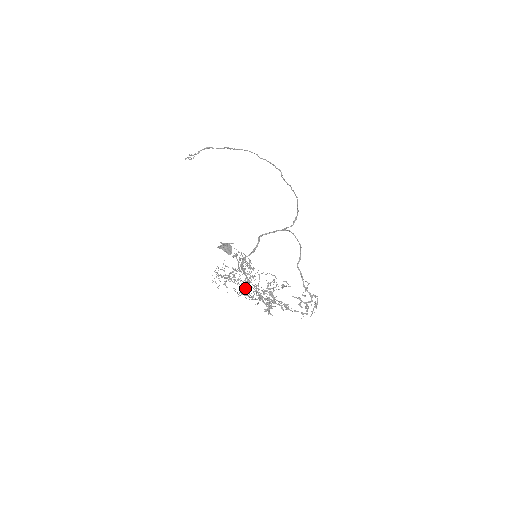
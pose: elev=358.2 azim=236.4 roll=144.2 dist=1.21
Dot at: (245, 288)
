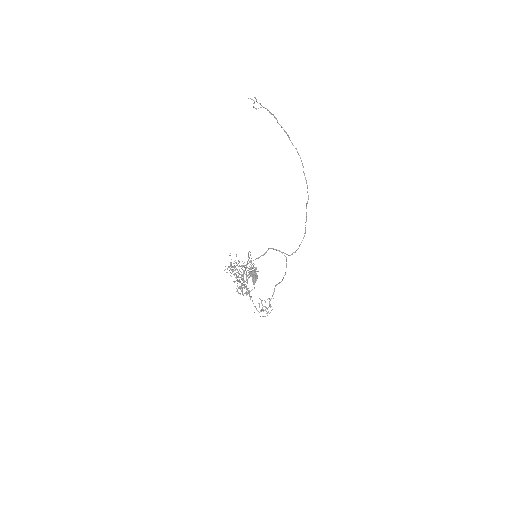
Dot at: occluded
